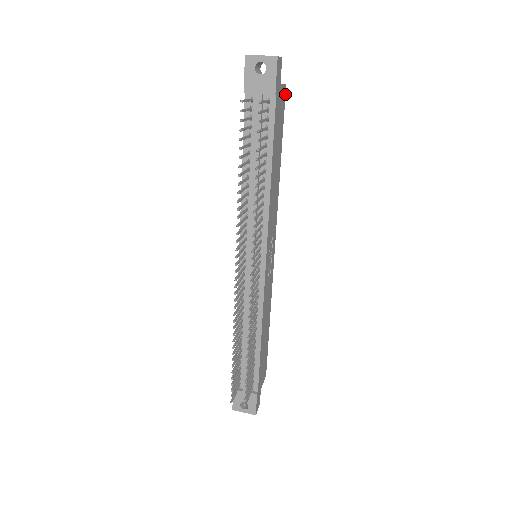
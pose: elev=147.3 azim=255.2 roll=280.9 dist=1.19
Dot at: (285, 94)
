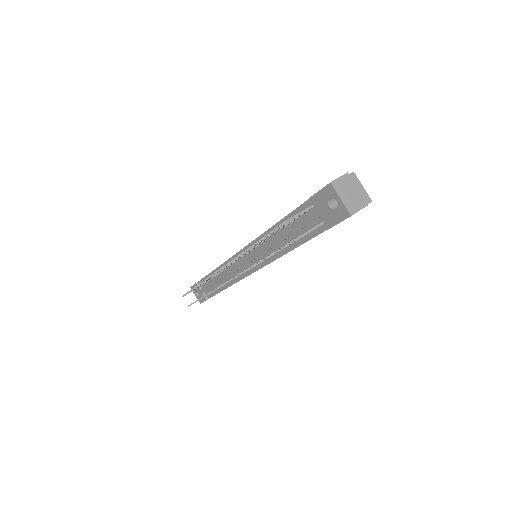
Dot at: occluded
